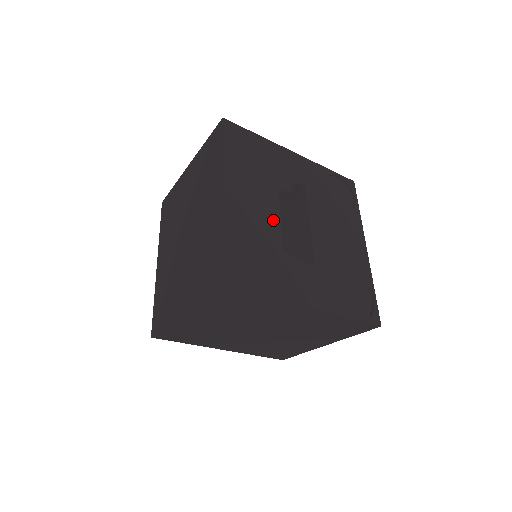
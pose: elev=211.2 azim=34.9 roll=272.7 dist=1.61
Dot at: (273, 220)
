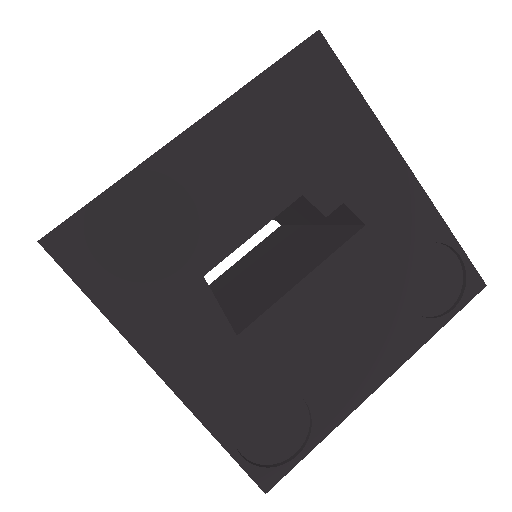
Dot at: (236, 226)
